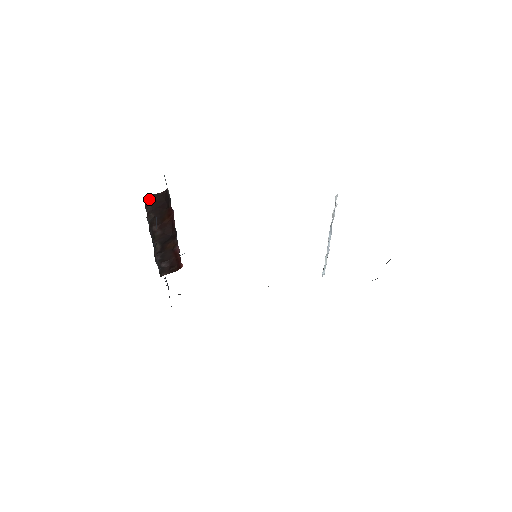
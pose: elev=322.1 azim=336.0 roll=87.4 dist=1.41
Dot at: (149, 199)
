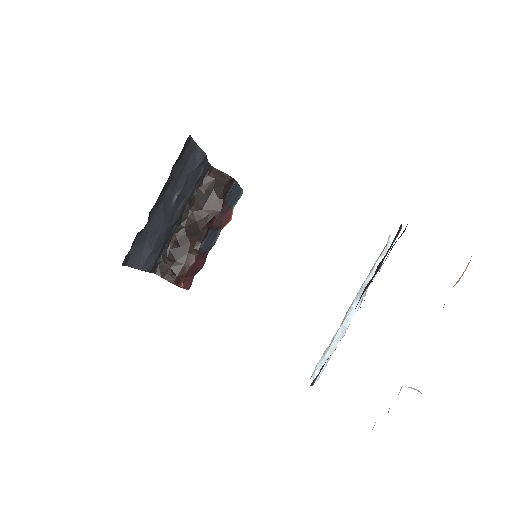
Dot at: (213, 174)
